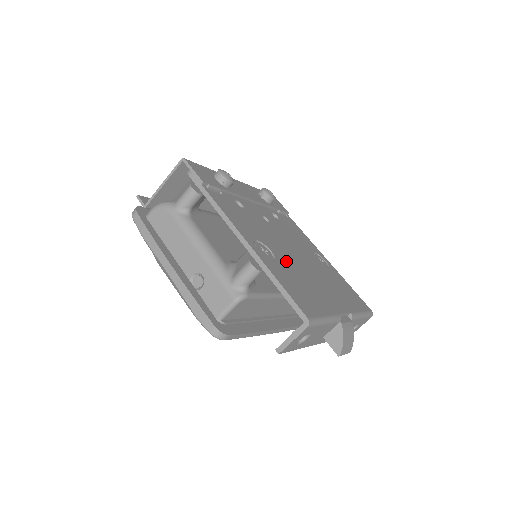
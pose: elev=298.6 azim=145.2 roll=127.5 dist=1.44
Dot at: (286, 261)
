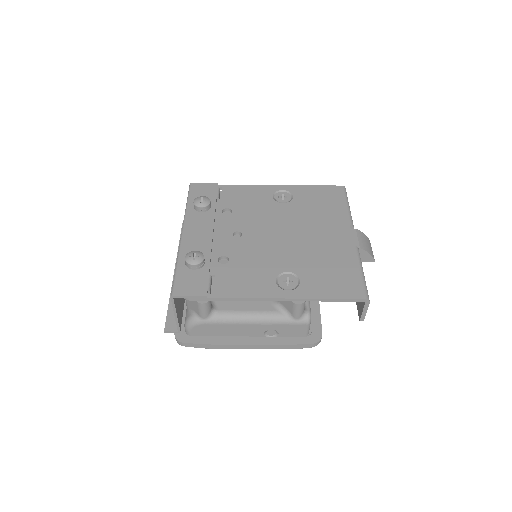
Dot at: (297, 261)
